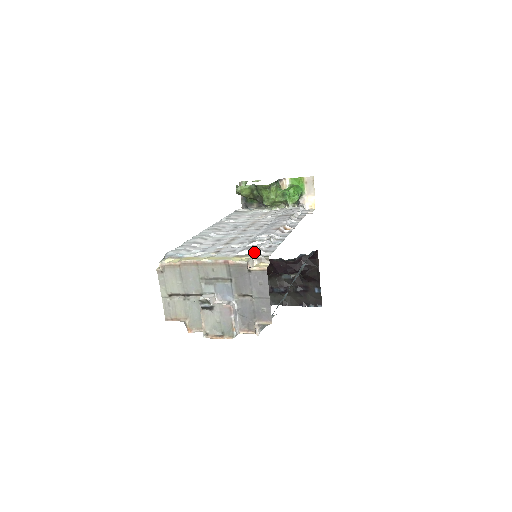
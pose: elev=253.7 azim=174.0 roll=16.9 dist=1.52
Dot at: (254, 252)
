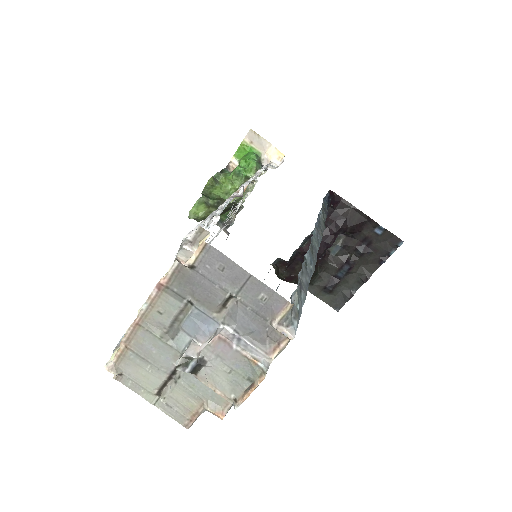
Dot at: (182, 240)
